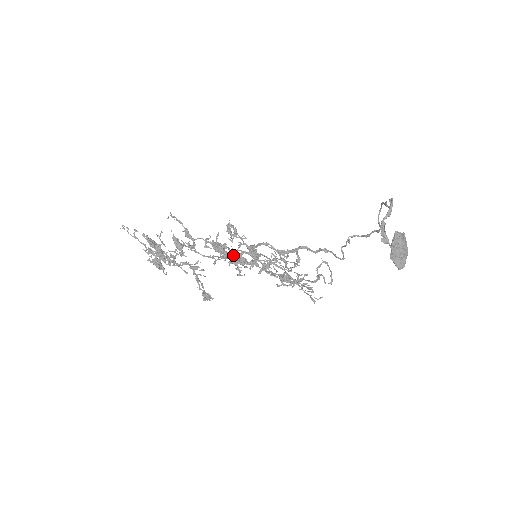
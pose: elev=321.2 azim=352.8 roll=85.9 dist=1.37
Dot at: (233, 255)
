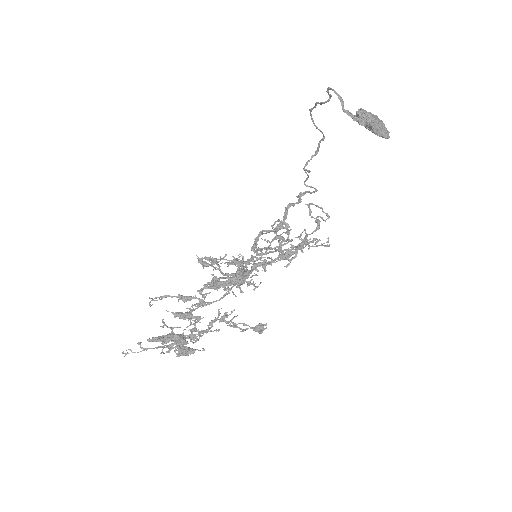
Dot at: occluded
